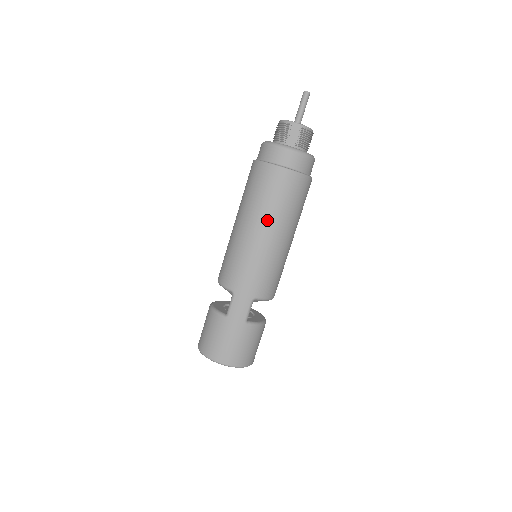
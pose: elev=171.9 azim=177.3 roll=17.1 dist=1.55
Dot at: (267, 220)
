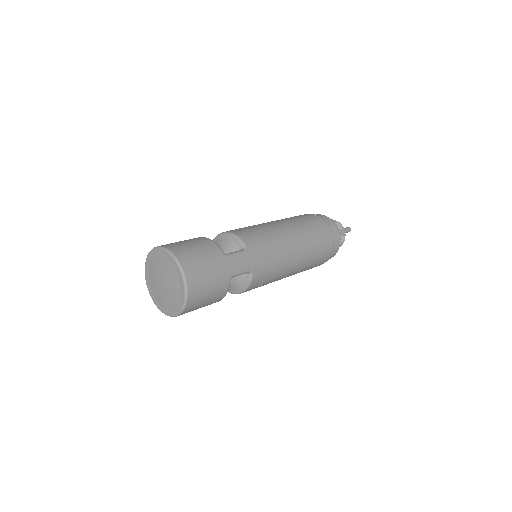
Dot at: (304, 244)
